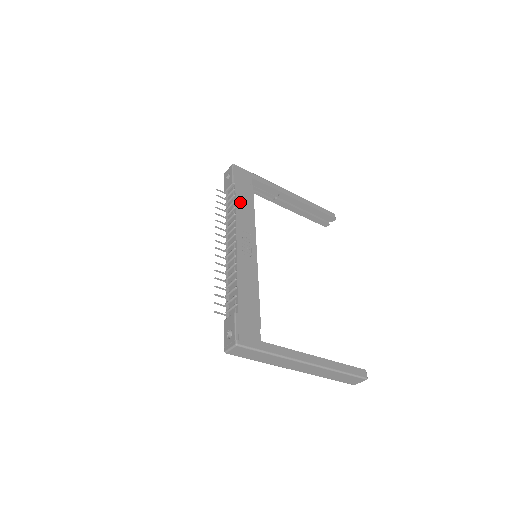
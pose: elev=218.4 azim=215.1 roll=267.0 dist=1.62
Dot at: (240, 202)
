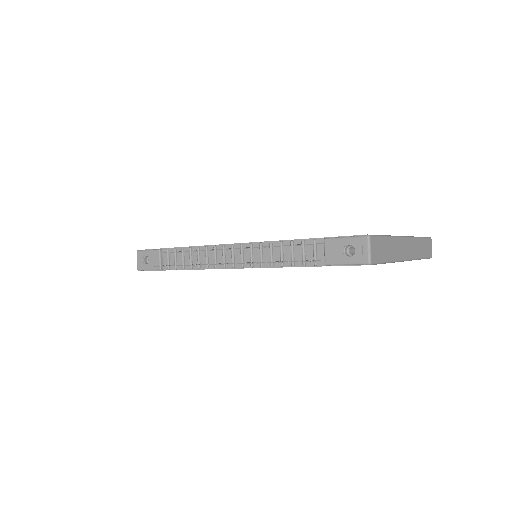
Dot at: occluded
